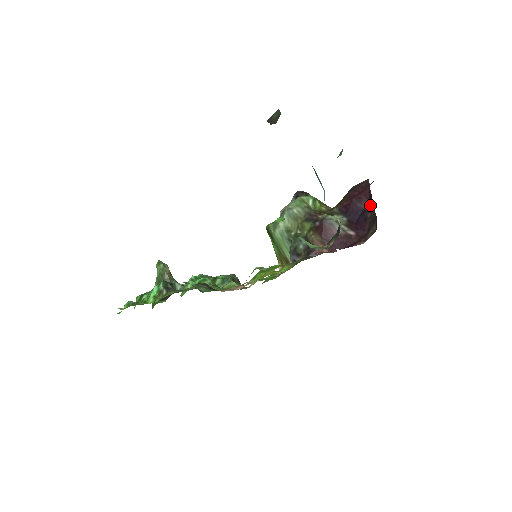
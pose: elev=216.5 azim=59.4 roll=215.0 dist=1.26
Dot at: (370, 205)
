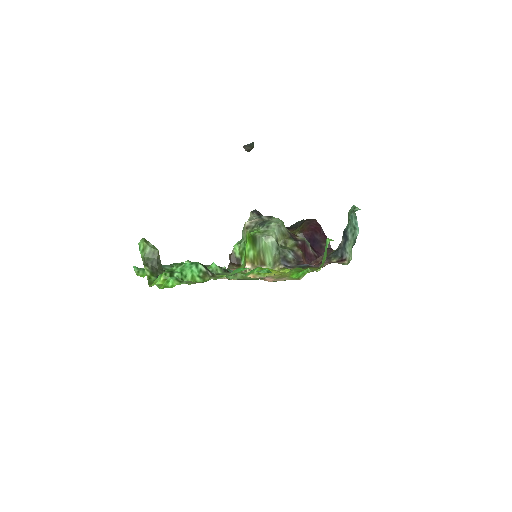
Dot at: (324, 238)
